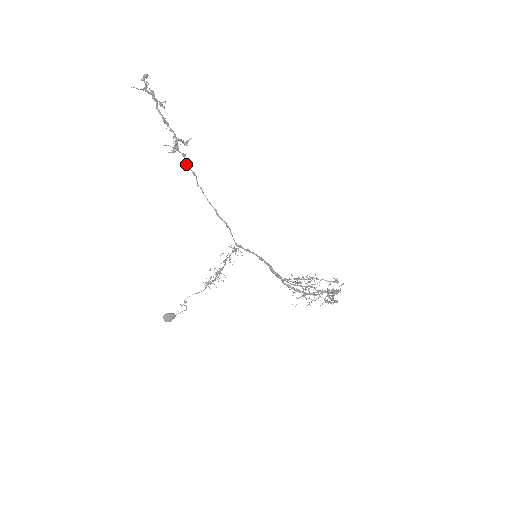
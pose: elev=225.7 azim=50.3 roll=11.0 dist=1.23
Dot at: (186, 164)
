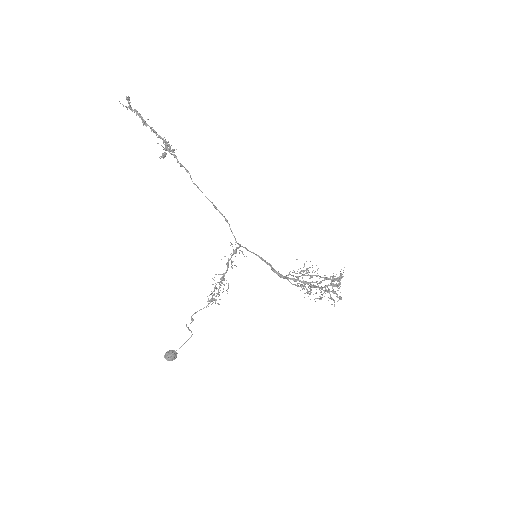
Dot at: occluded
